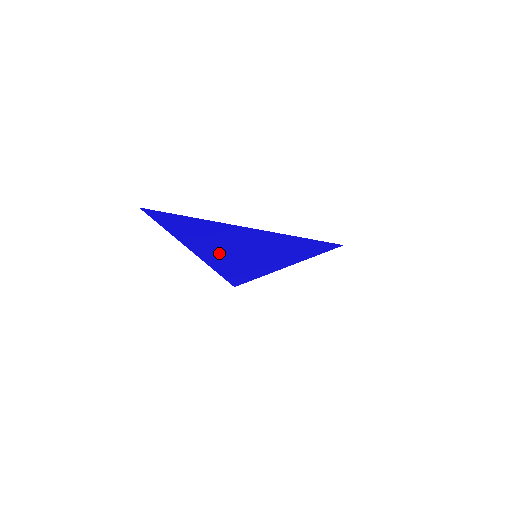
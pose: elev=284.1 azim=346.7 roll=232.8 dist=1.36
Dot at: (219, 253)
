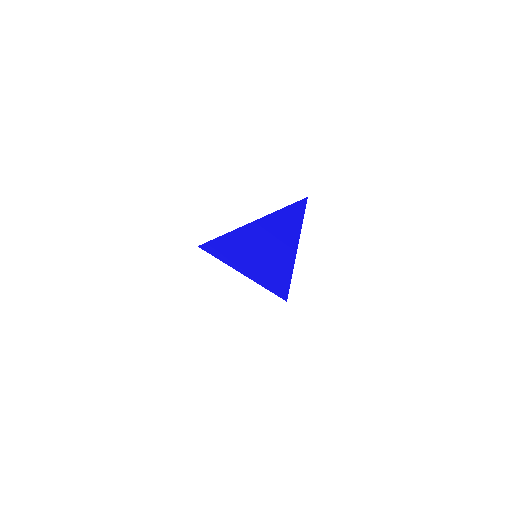
Dot at: (254, 236)
